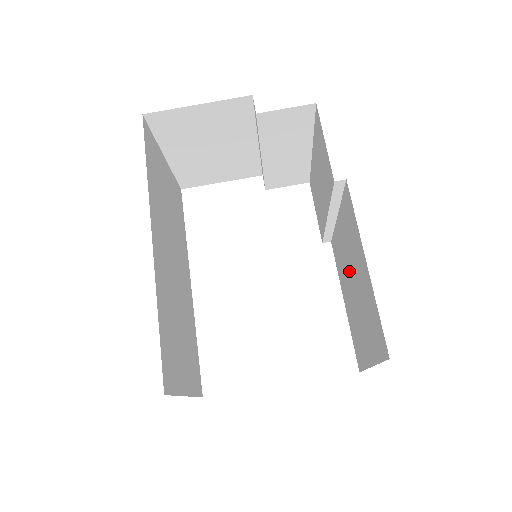
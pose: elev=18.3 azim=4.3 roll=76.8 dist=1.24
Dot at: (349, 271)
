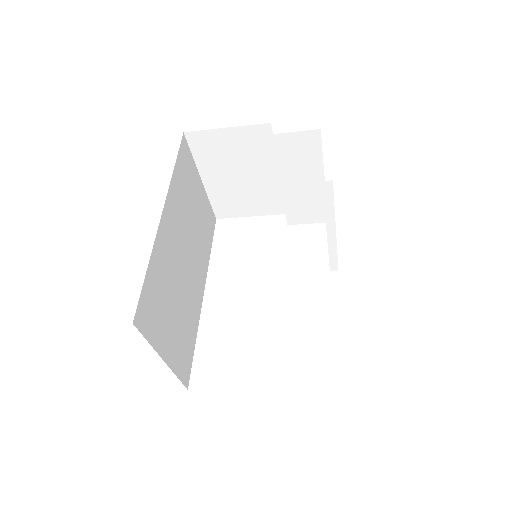
Dot at: occluded
